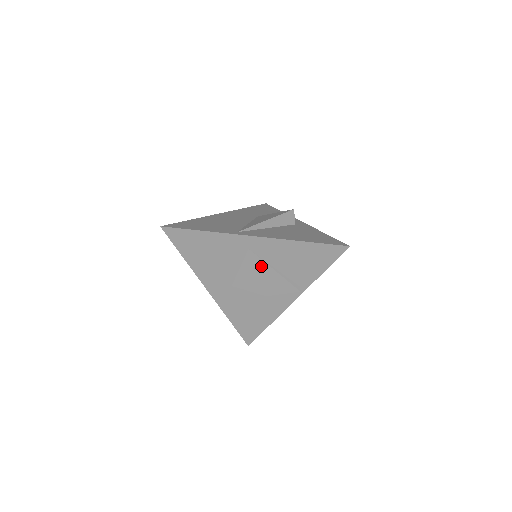
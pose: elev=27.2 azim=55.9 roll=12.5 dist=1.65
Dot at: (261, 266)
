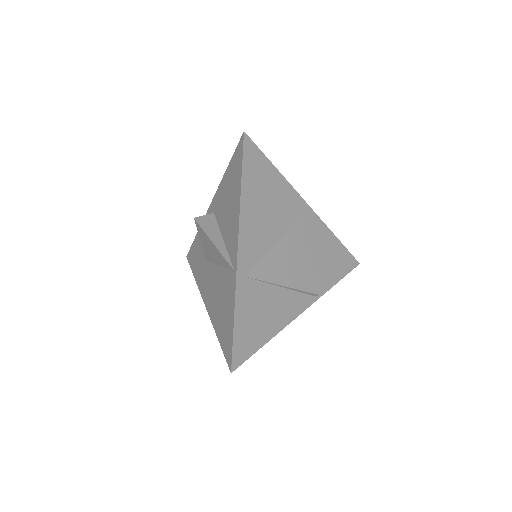
Dot at: (301, 244)
